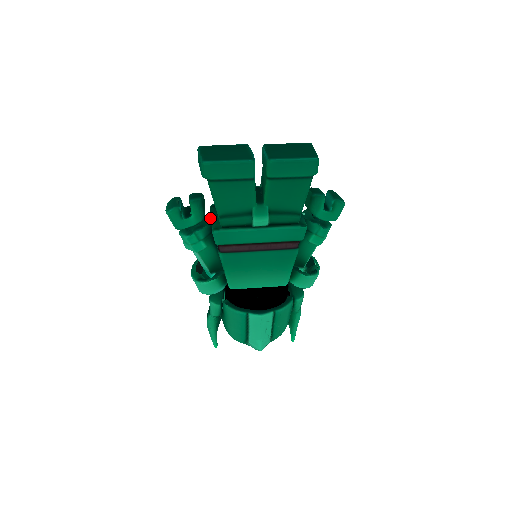
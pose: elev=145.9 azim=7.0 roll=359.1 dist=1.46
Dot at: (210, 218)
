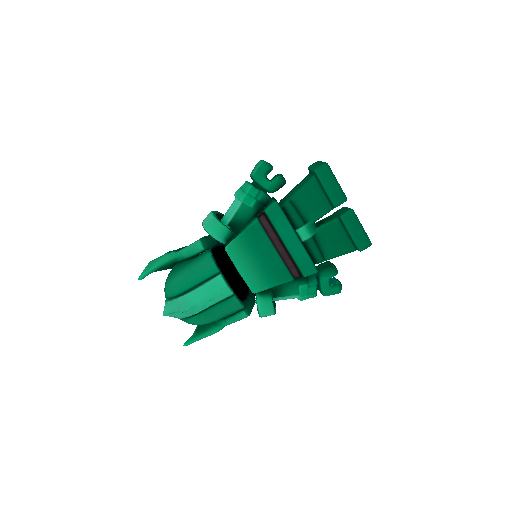
Dot at: (273, 198)
